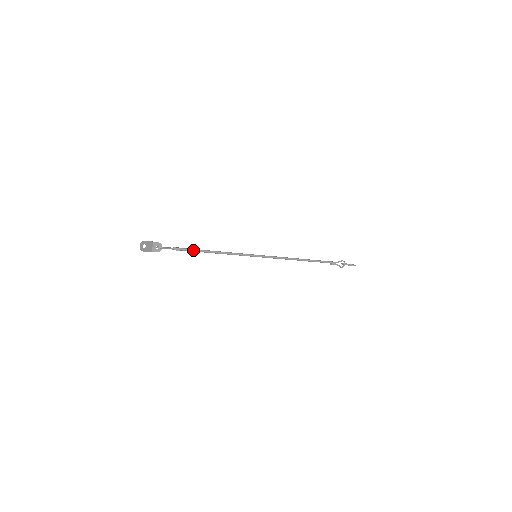
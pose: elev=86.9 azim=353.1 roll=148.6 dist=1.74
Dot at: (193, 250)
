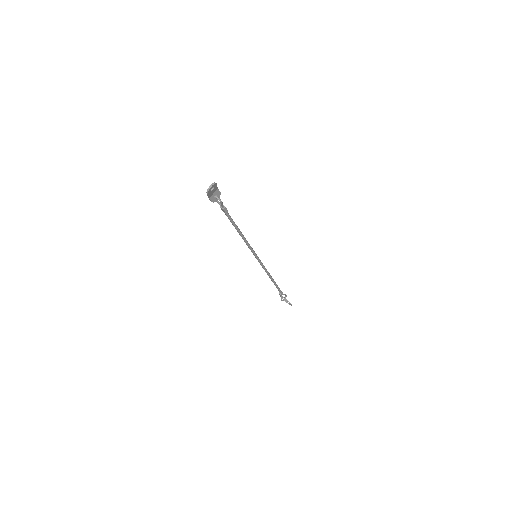
Dot at: (232, 219)
